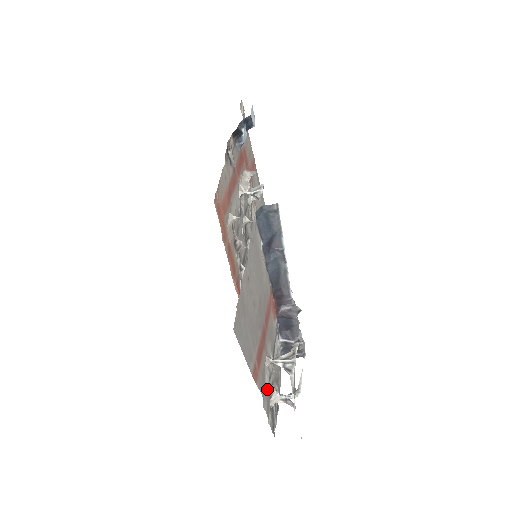
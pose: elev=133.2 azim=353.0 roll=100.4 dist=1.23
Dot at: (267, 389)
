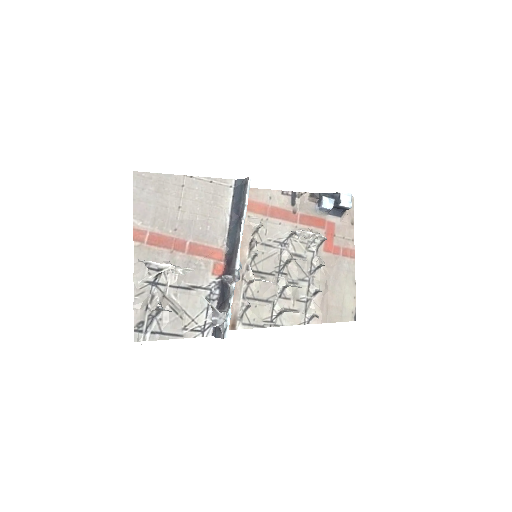
Dot at: (153, 284)
